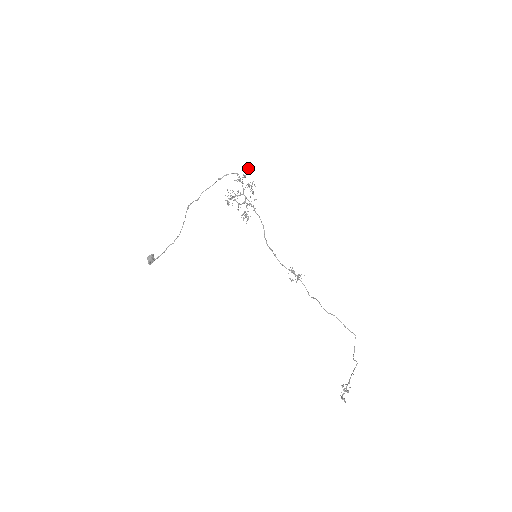
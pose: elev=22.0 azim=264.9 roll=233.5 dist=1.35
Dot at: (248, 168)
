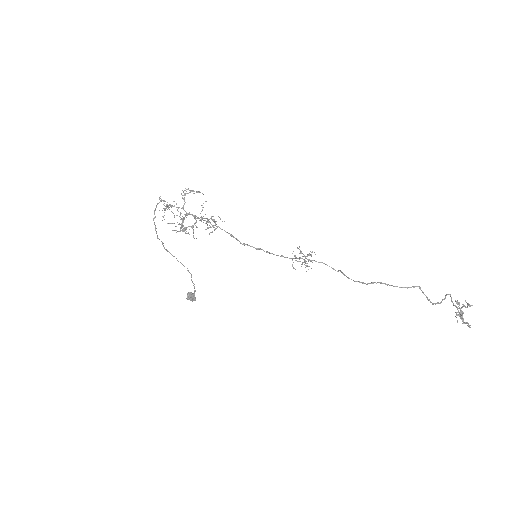
Dot at: (159, 198)
